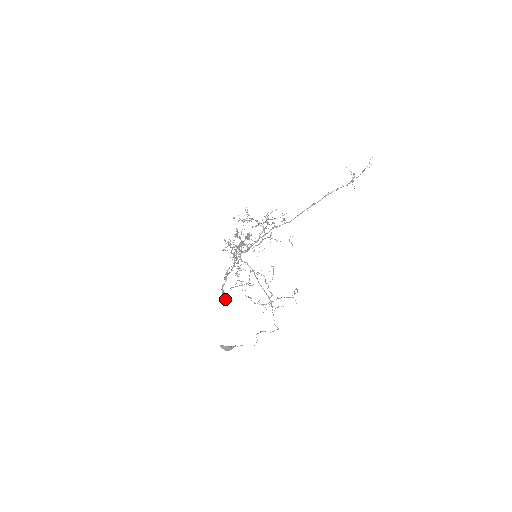
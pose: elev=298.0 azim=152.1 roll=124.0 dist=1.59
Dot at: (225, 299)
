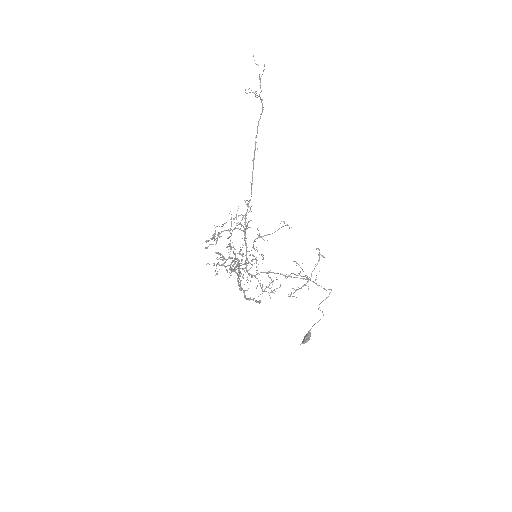
Dot at: occluded
